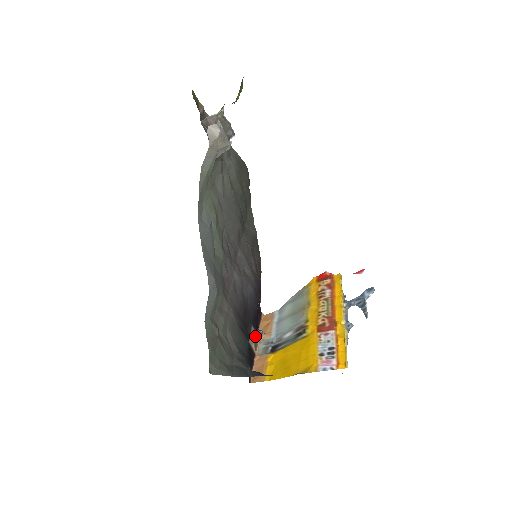
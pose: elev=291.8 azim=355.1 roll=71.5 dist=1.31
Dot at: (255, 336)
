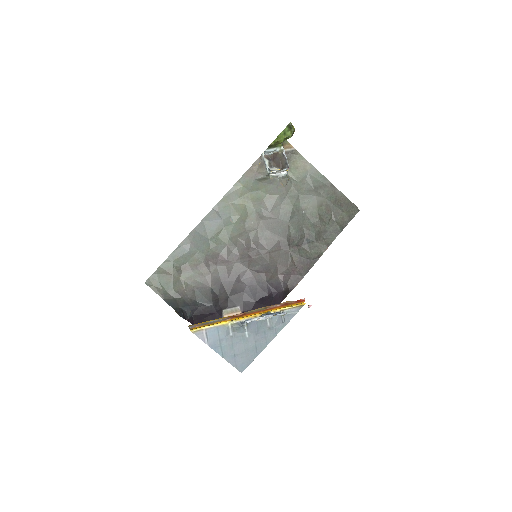
Dot at: occluded
